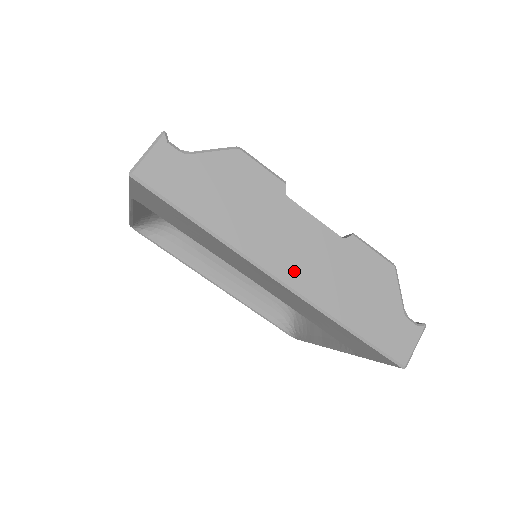
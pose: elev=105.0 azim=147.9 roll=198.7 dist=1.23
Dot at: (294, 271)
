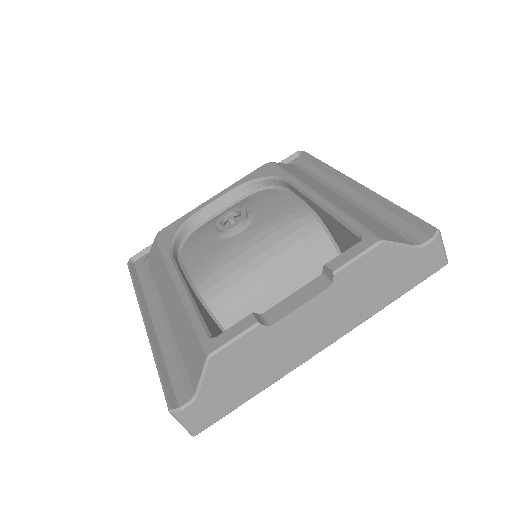
Dot at: (328, 335)
